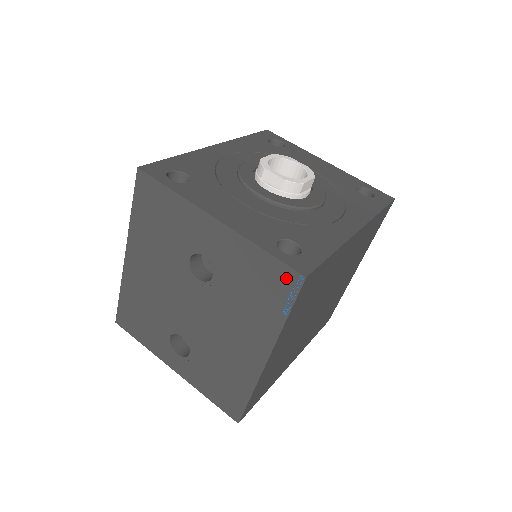
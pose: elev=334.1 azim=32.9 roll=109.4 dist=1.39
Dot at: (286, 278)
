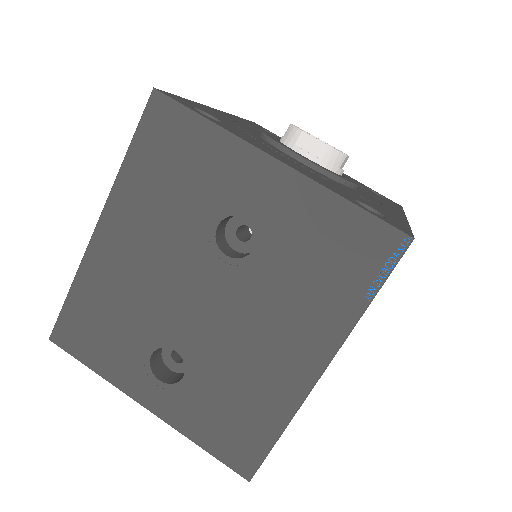
Dot at: (381, 242)
